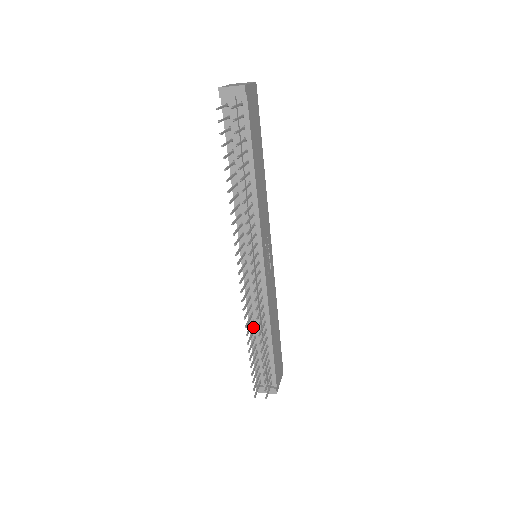
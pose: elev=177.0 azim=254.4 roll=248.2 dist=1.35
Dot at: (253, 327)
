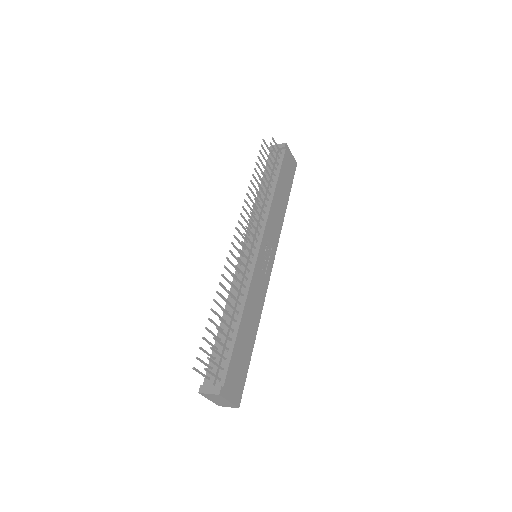
Dot at: (227, 311)
